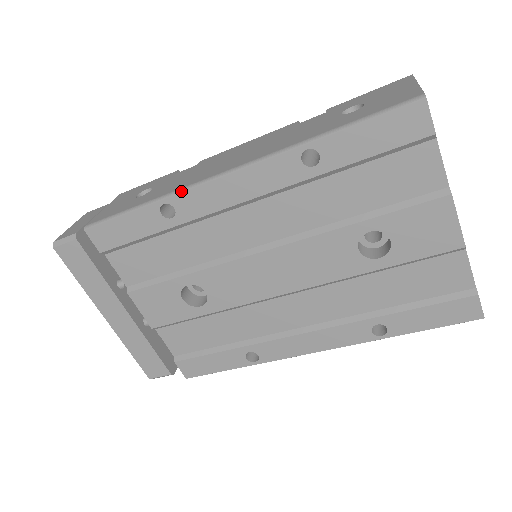
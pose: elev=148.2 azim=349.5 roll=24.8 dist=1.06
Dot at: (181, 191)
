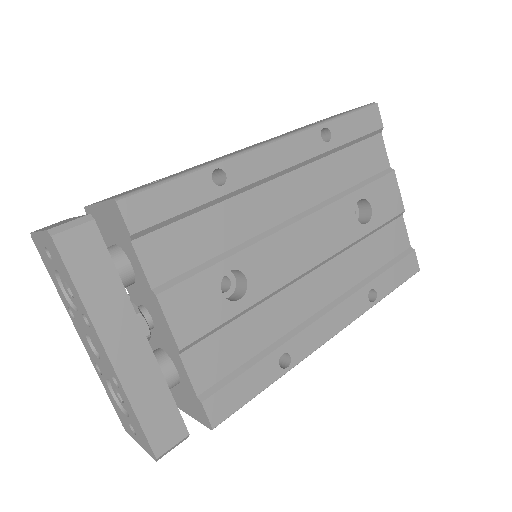
Dot at: (233, 156)
